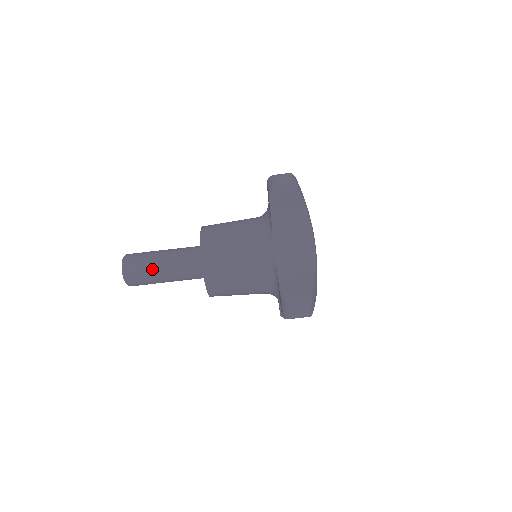
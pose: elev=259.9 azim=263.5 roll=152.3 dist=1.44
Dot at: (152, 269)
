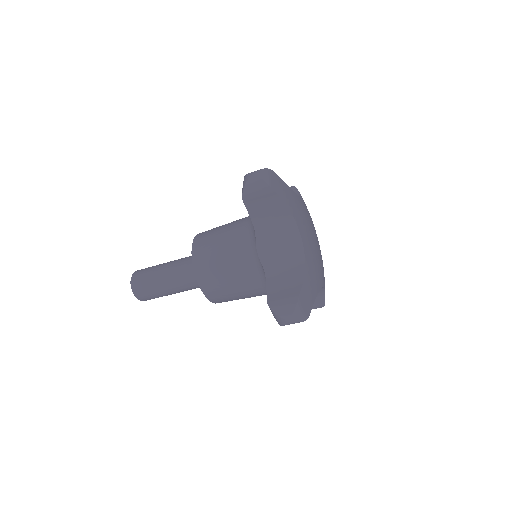
Dot at: (157, 284)
